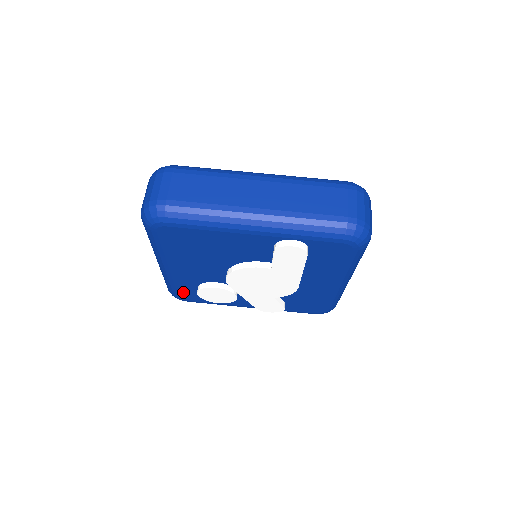
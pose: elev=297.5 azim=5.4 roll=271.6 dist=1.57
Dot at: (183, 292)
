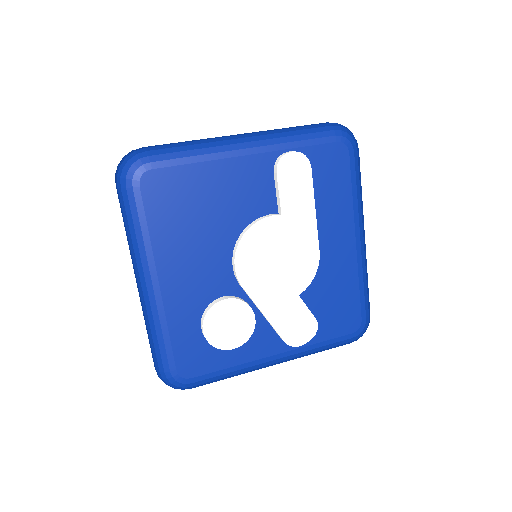
Dot at: (182, 352)
